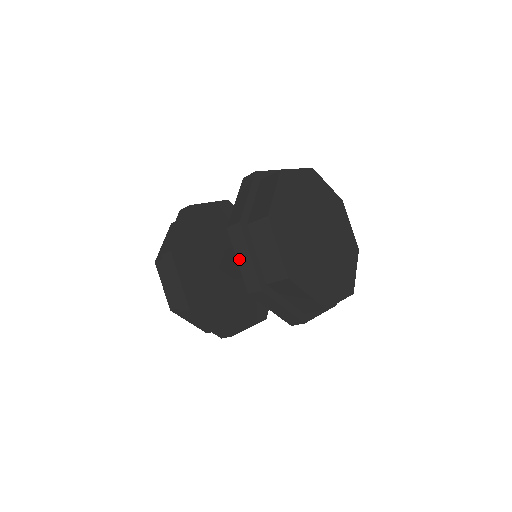
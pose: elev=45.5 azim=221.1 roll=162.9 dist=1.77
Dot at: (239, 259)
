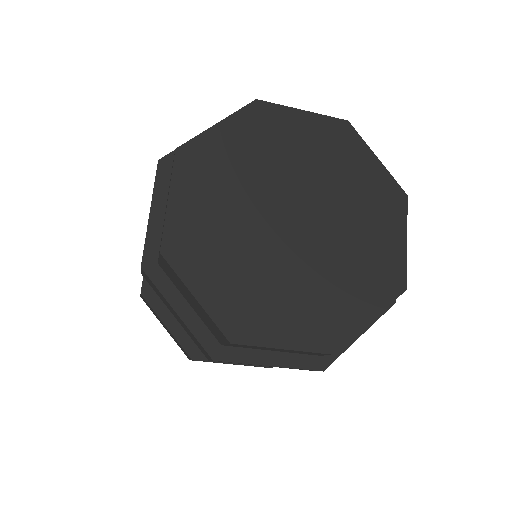
Dot at: occluded
